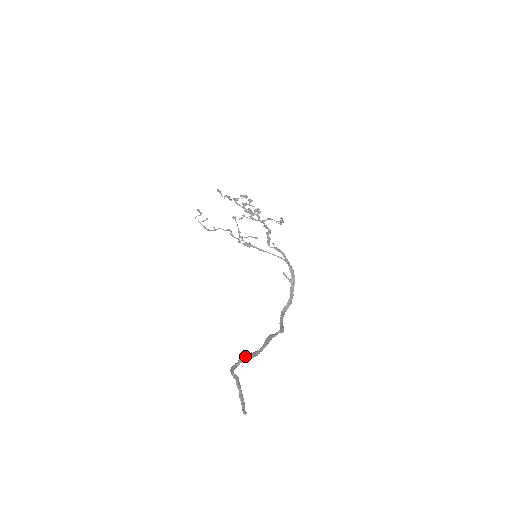
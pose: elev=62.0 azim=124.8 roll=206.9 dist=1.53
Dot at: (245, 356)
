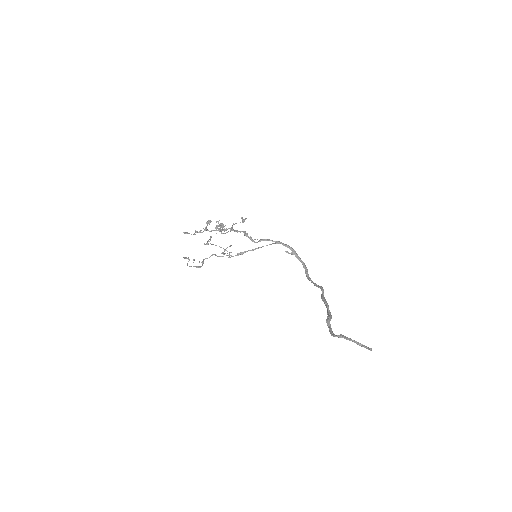
Dot at: (328, 320)
